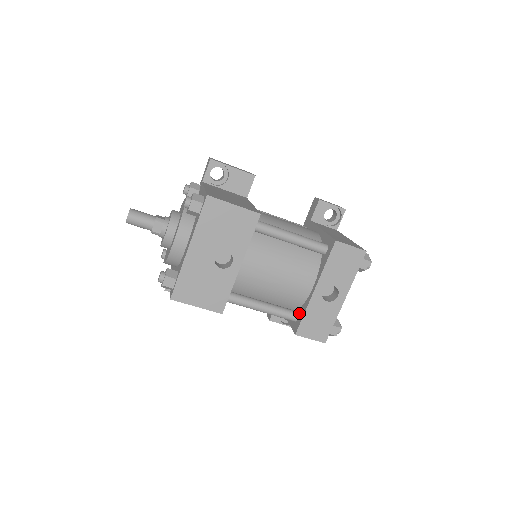
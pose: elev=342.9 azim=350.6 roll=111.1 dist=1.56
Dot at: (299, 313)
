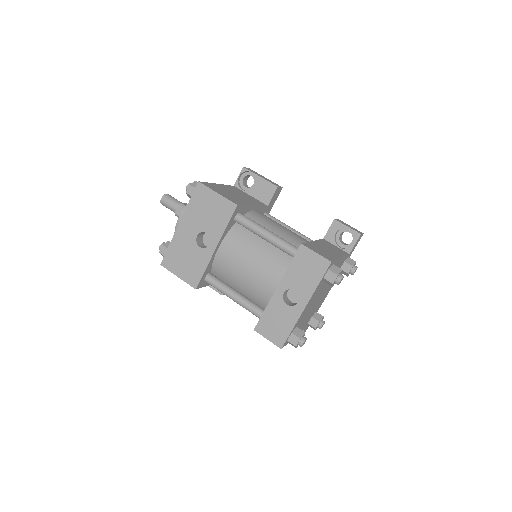
Dot at: occluded
